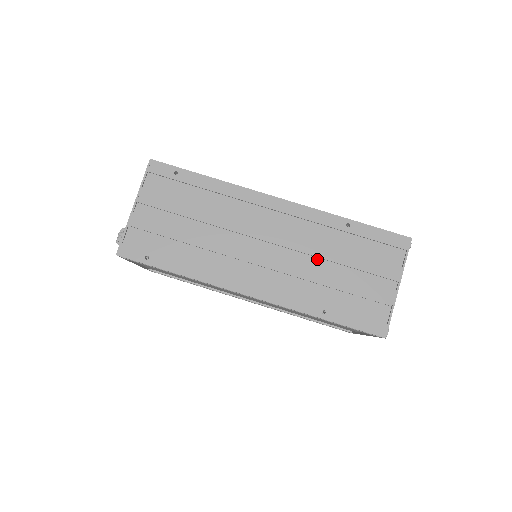
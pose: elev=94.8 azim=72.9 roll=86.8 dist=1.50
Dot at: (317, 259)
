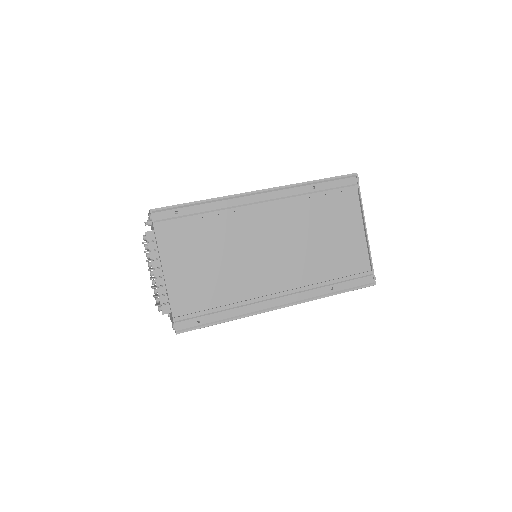
Dot at: occluded
